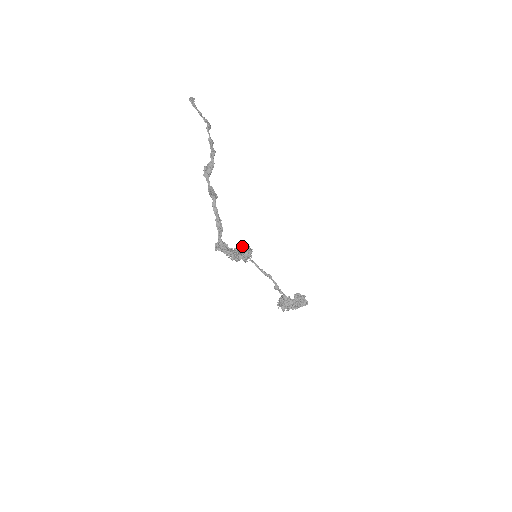
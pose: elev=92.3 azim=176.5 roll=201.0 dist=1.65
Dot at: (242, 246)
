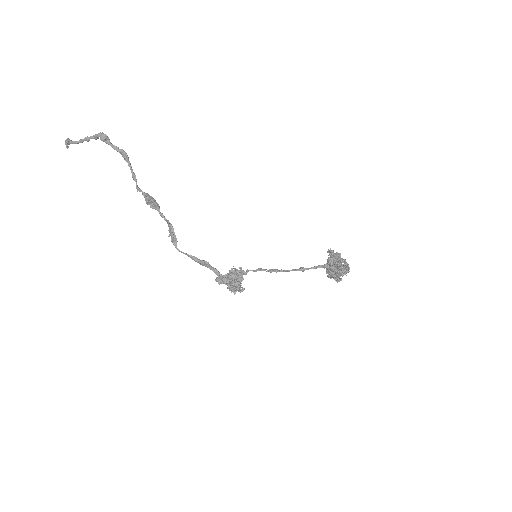
Dot at: occluded
